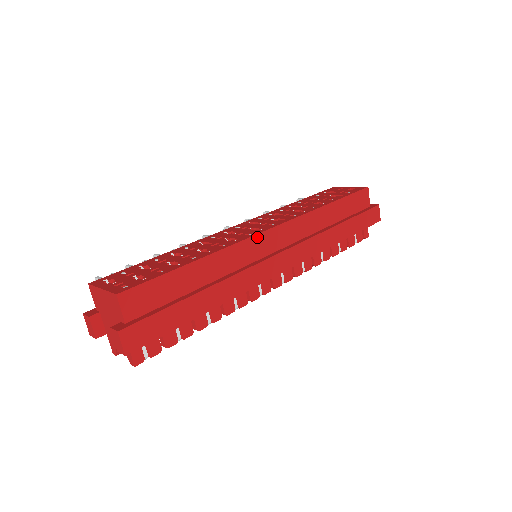
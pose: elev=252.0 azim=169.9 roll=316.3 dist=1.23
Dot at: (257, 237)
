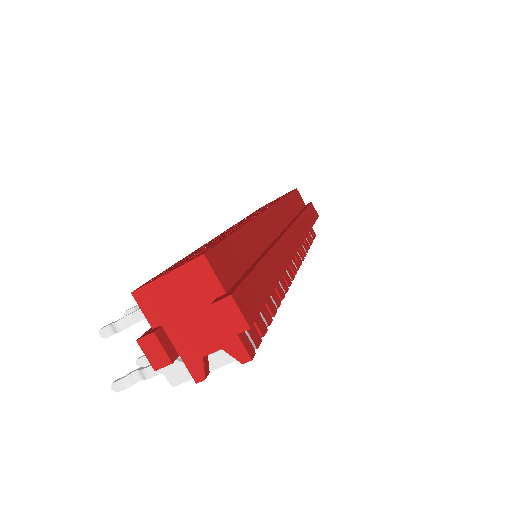
Dot at: (265, 214)
